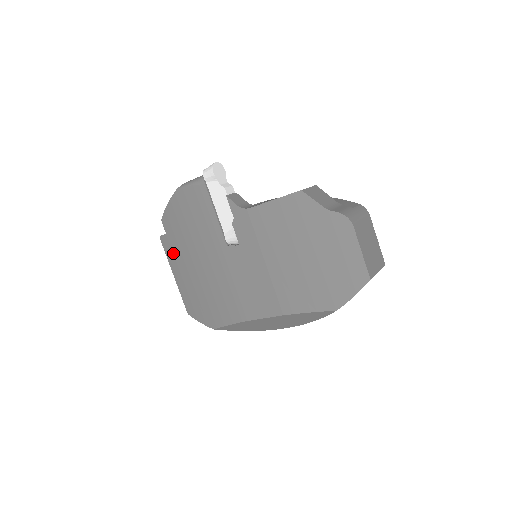
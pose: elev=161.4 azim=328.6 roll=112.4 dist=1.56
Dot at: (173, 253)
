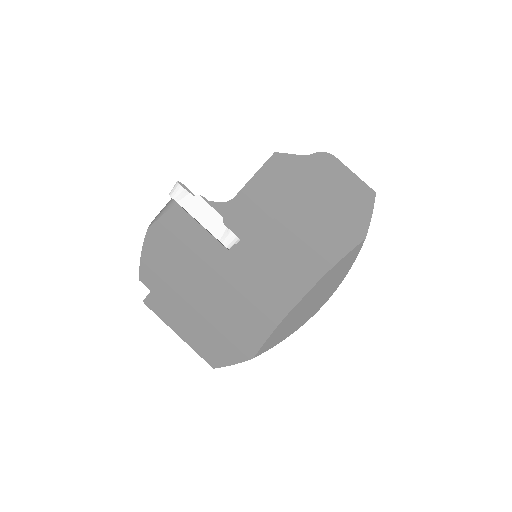
Dot at: (168, 307)
